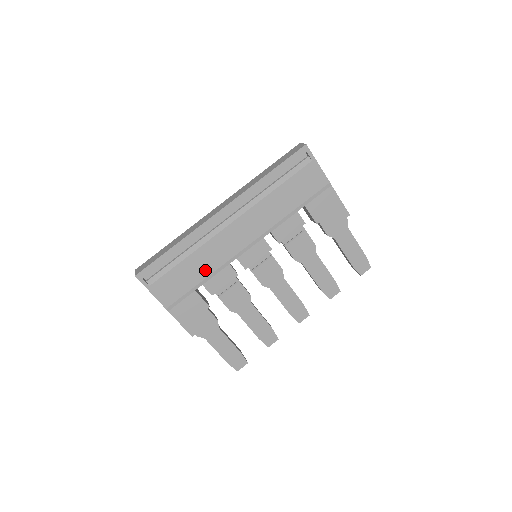
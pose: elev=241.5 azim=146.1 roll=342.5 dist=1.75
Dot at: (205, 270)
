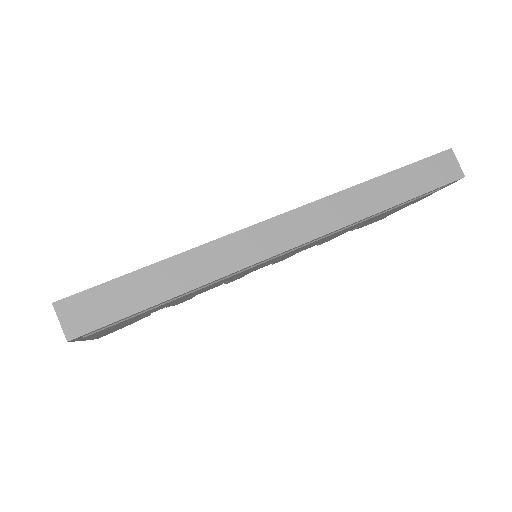
Dot at: (189, 296)
